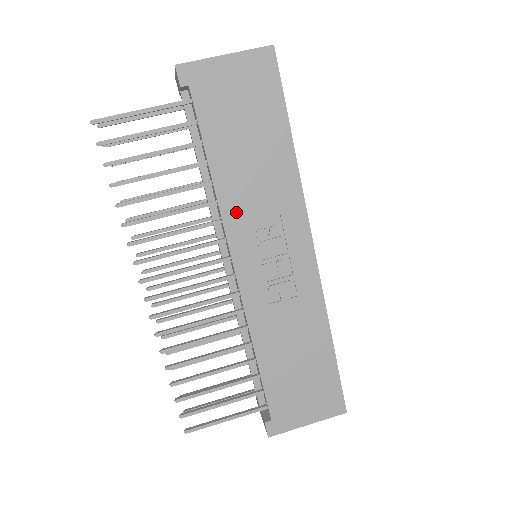
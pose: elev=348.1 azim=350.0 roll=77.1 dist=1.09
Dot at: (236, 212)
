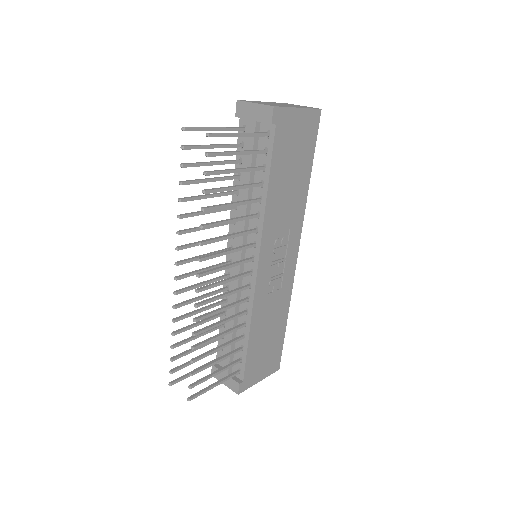
Dot at: (271, 225)
